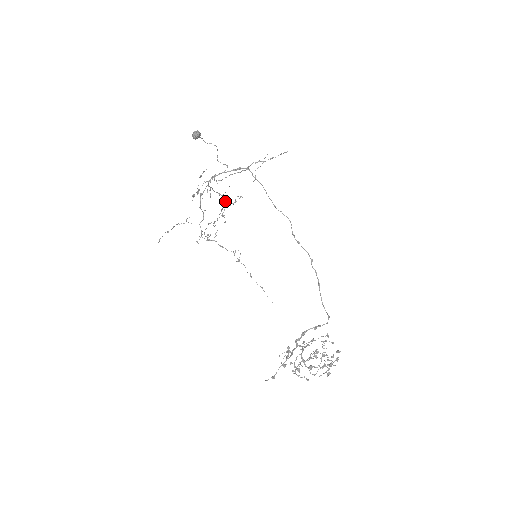
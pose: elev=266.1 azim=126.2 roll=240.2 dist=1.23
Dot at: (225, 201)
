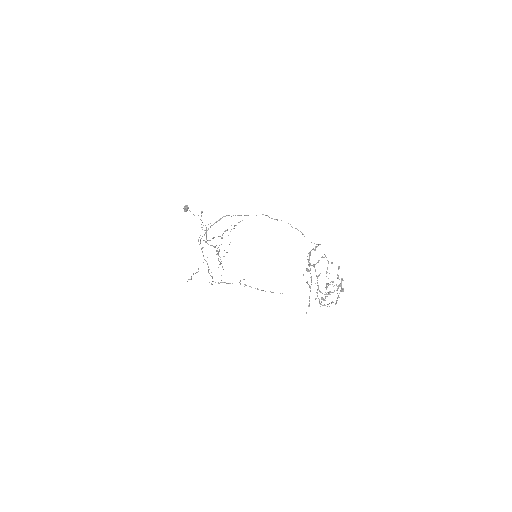
Dot at: occluded
